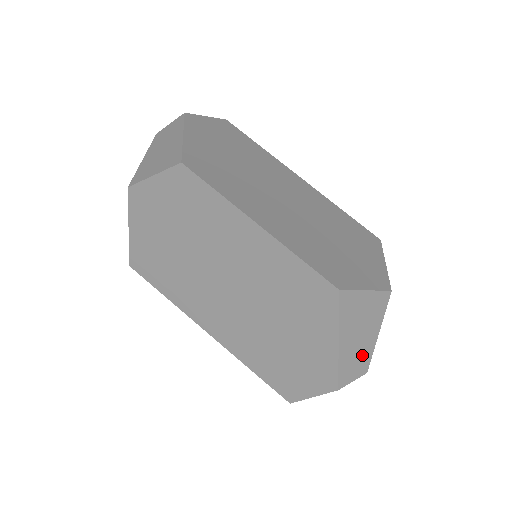
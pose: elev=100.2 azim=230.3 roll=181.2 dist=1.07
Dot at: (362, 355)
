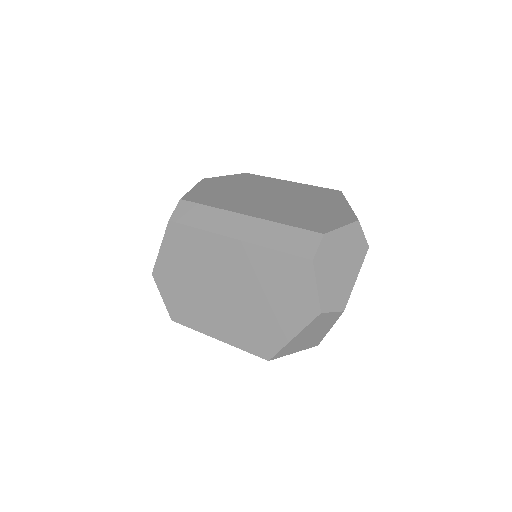
Dot at: occluded
